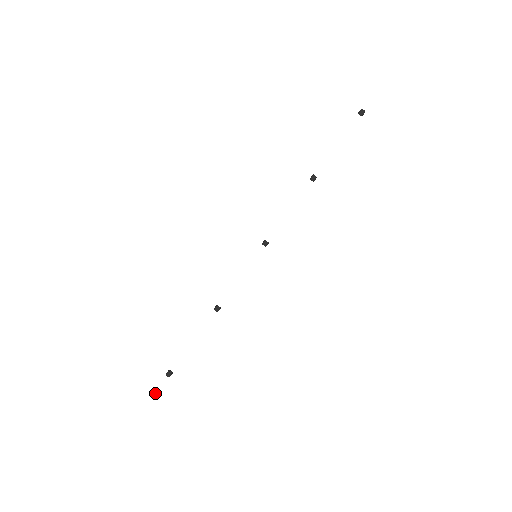
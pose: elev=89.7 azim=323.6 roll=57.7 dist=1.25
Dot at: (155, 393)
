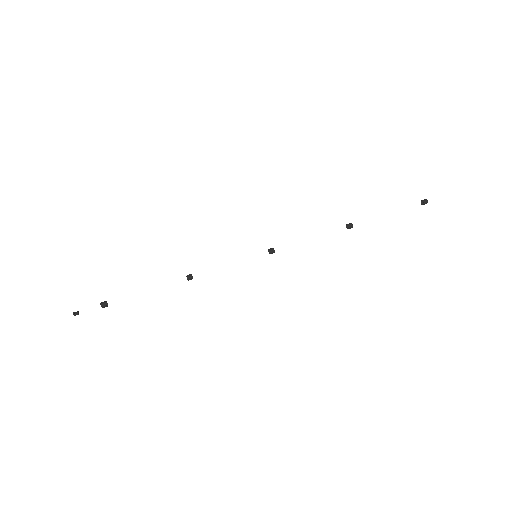
Dot at: (78, 313)
